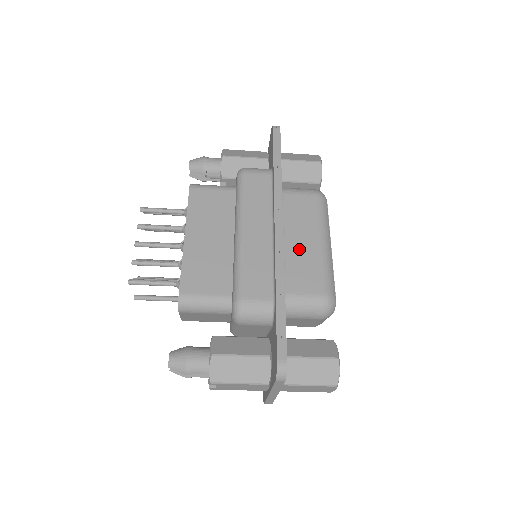
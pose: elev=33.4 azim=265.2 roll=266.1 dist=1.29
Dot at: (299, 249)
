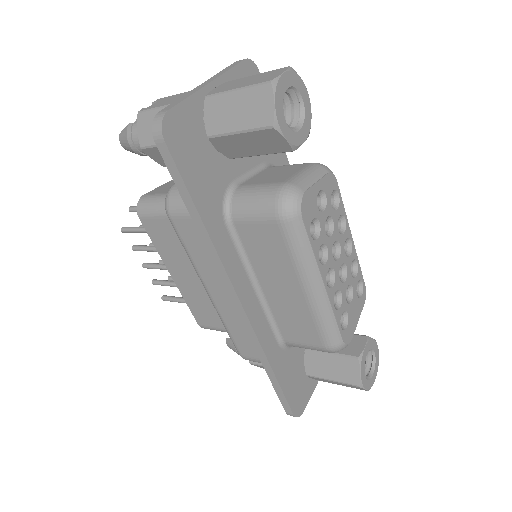
Dot at: (281, 299)
